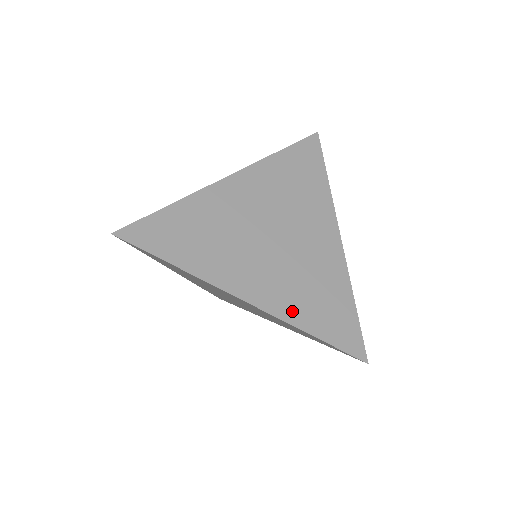
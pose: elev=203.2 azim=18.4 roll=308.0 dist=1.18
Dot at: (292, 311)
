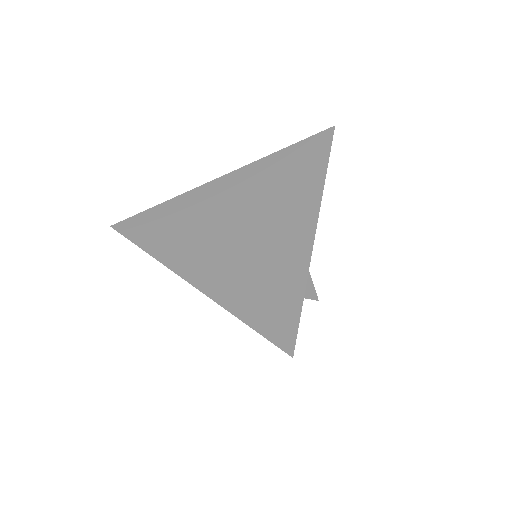
Dot at: (226, 291)
